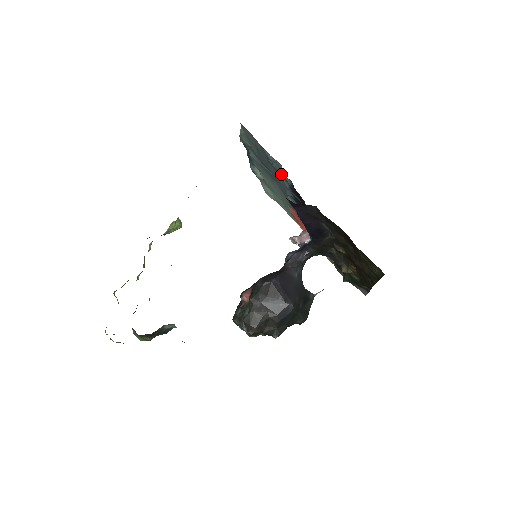
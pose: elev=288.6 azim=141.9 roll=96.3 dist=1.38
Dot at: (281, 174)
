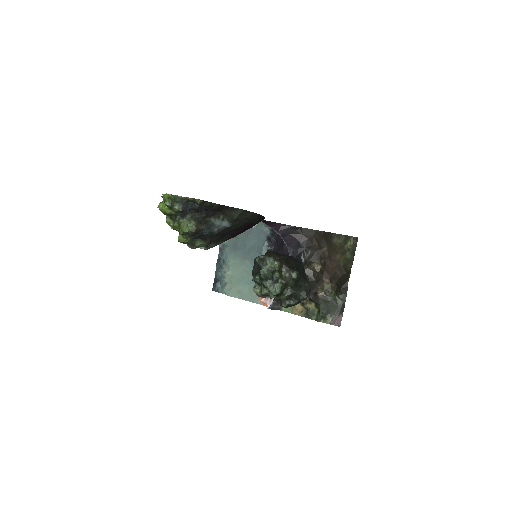
Dot at: (261, 230)
